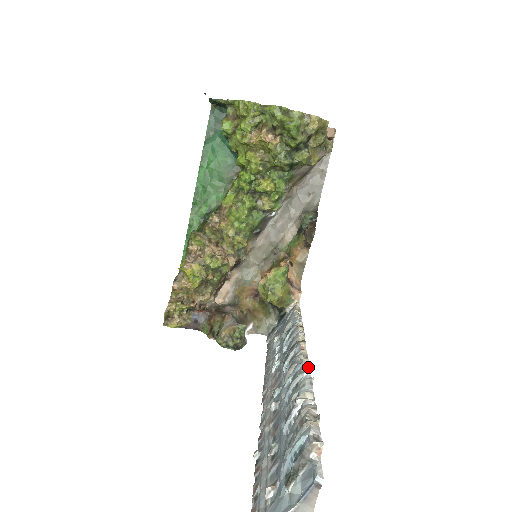
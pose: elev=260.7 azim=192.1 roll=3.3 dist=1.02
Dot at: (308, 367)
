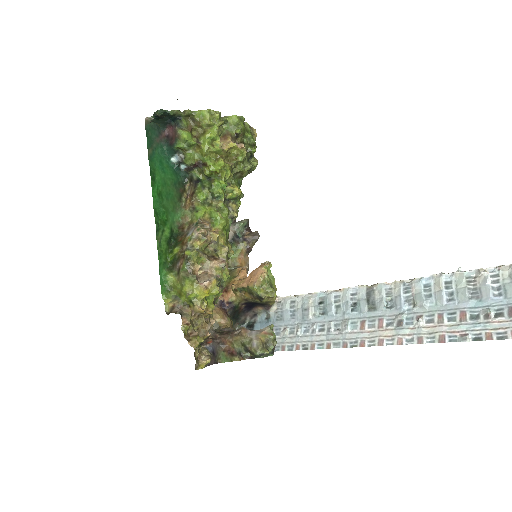
Dot at: (434, 274)
